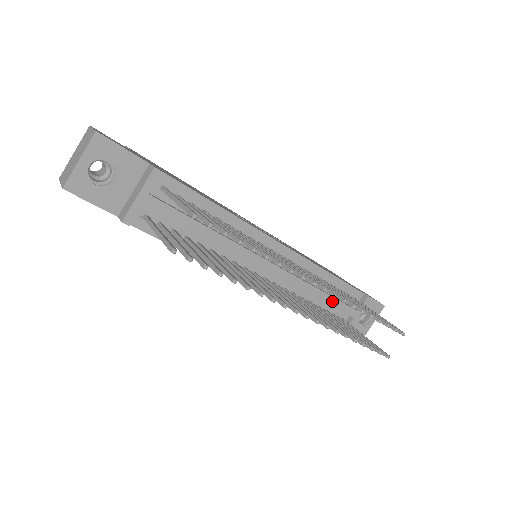
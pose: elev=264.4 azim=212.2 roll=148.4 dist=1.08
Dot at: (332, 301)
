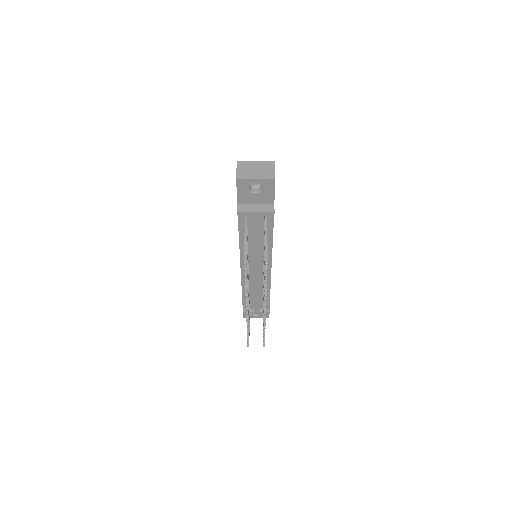
Dot at: (256, 300)
